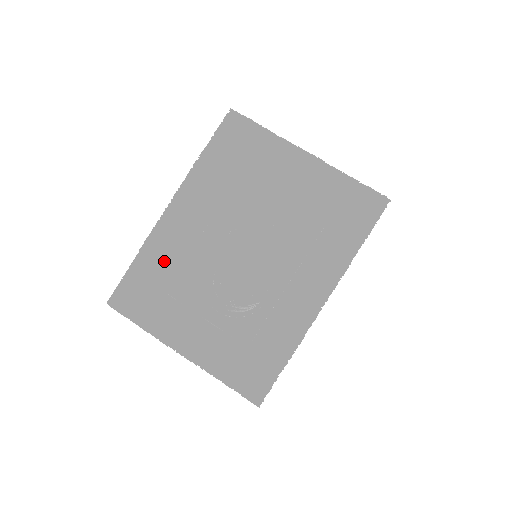
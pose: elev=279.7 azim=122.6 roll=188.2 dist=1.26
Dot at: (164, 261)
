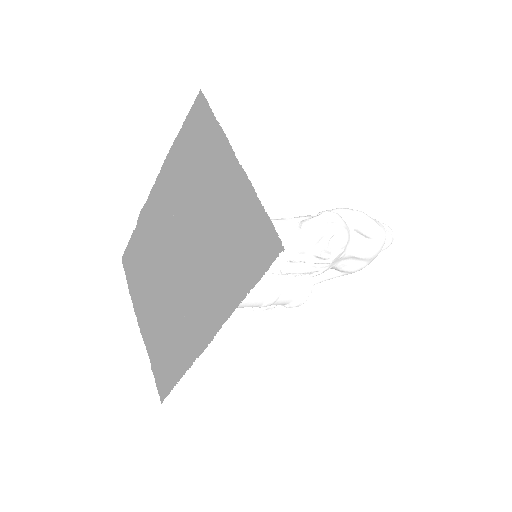
Dot at: (143, 238)
